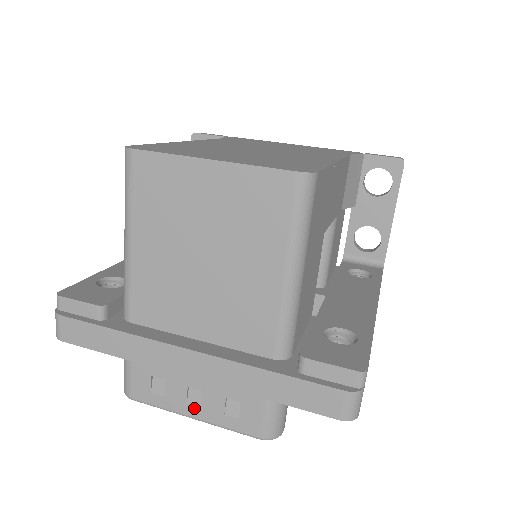
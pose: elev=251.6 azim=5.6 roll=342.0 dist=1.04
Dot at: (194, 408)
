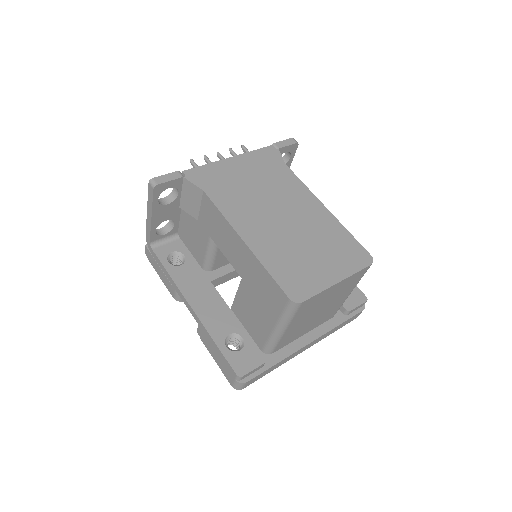
Dot at: occluded
